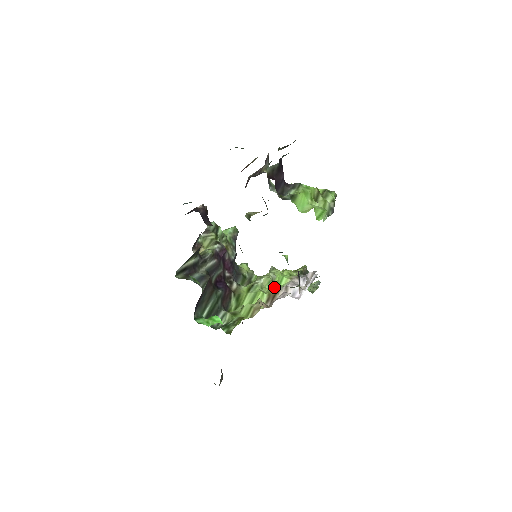
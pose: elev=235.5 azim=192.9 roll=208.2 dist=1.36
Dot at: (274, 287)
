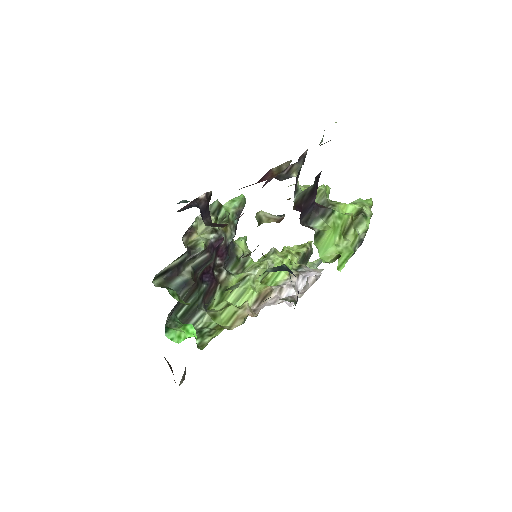
Dot at: (268, 279)
